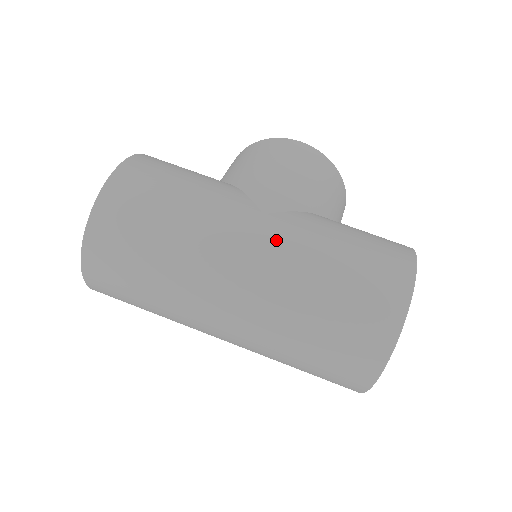
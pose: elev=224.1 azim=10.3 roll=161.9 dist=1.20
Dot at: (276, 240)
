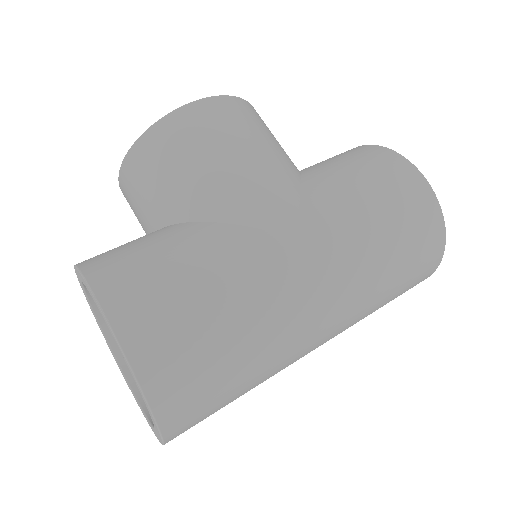
Dot at: (329, 254)
